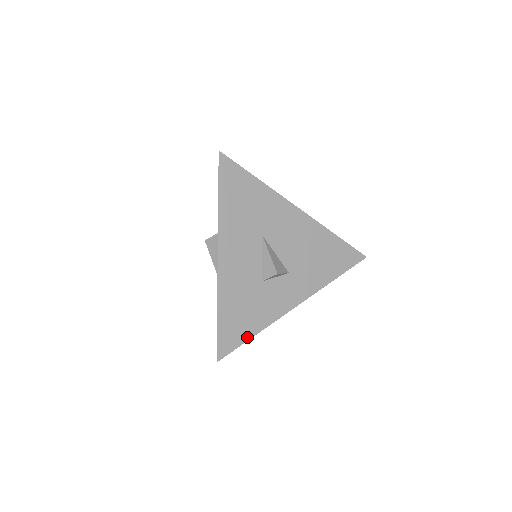
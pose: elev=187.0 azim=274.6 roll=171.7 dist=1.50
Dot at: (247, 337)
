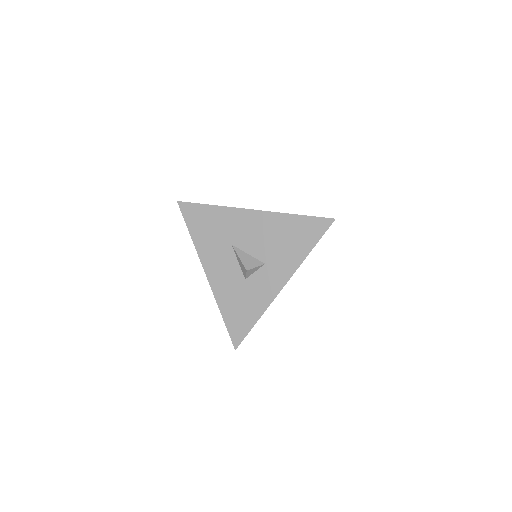
Dot at: (251, 325)
